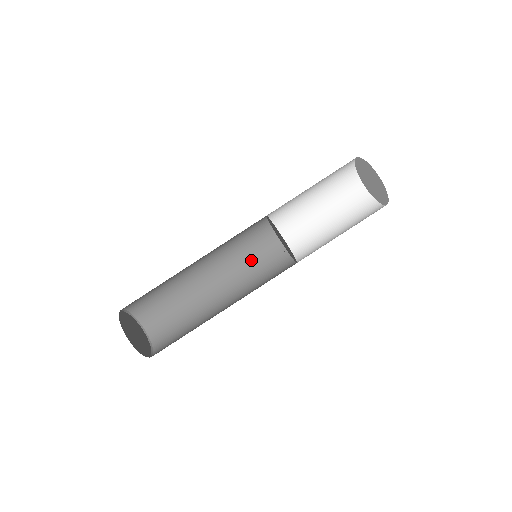
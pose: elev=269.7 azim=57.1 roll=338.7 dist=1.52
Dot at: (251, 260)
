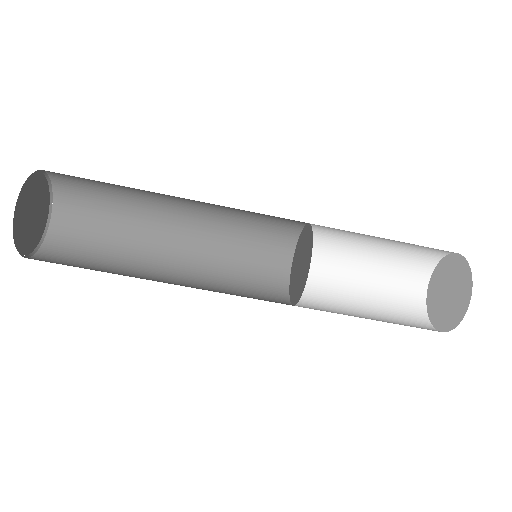
Dot at: (250, 223)
